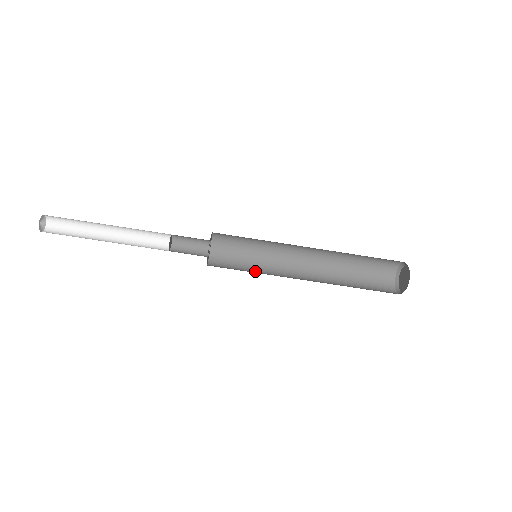
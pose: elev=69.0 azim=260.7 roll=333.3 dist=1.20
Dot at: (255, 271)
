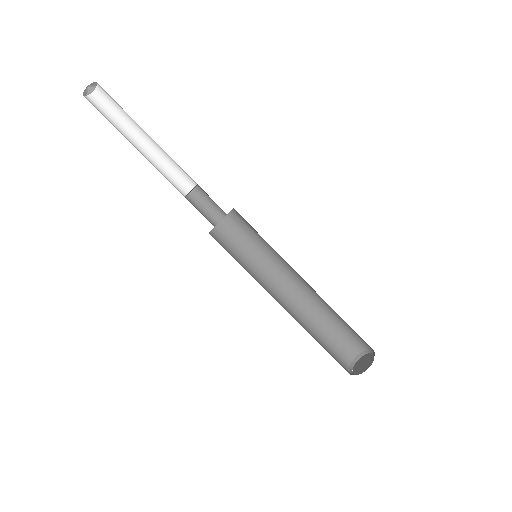
Dot at: (249, 263)
